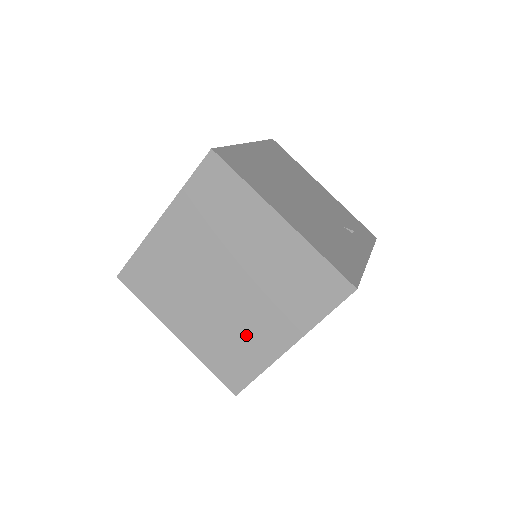
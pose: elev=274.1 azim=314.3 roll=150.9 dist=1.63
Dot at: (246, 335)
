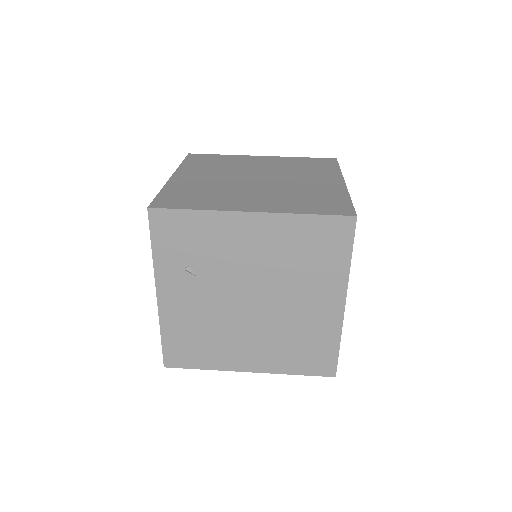
Dot at: (308, 189)
